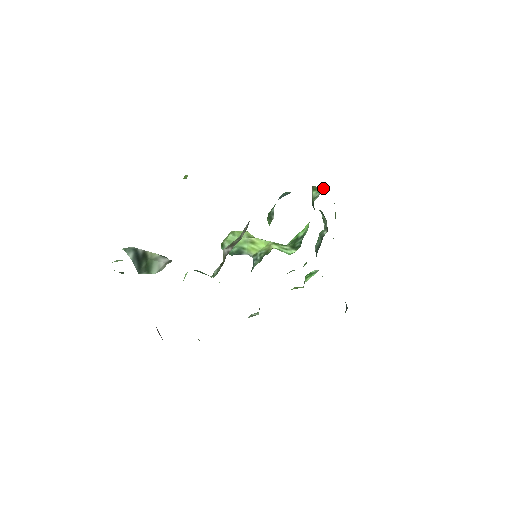
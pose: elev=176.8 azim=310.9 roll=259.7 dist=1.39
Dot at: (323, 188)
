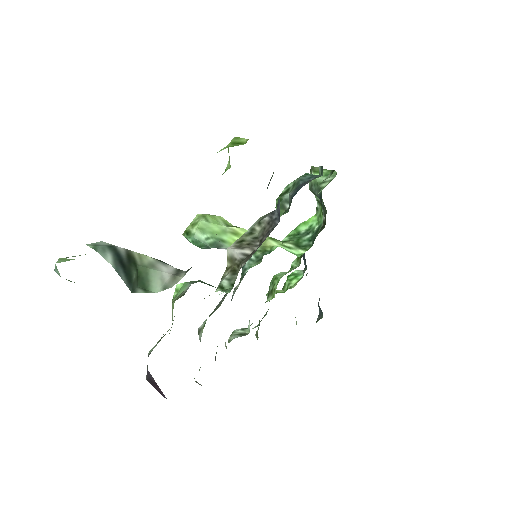
Dot at: (334, 172)
